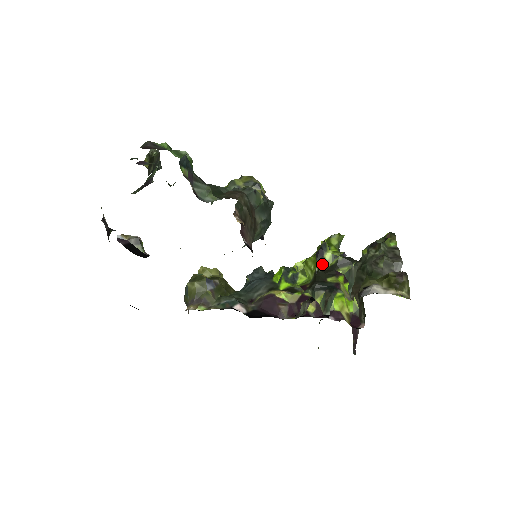
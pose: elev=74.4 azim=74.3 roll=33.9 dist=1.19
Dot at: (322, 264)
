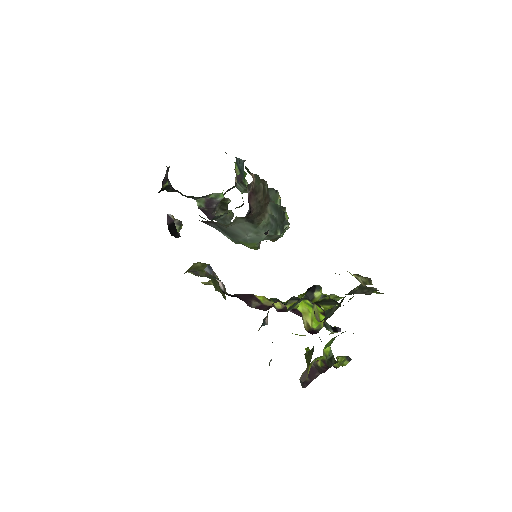
Dot at: (309, 299)
